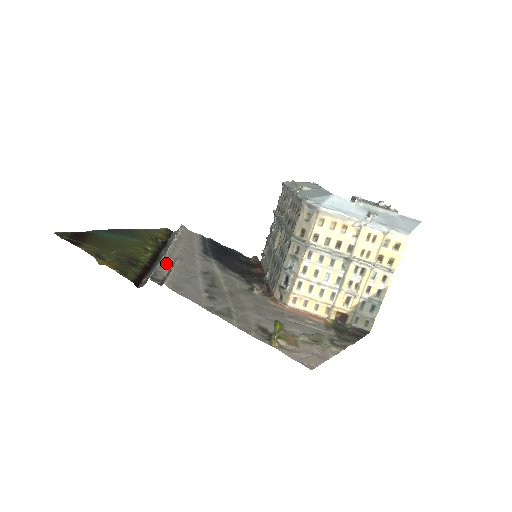
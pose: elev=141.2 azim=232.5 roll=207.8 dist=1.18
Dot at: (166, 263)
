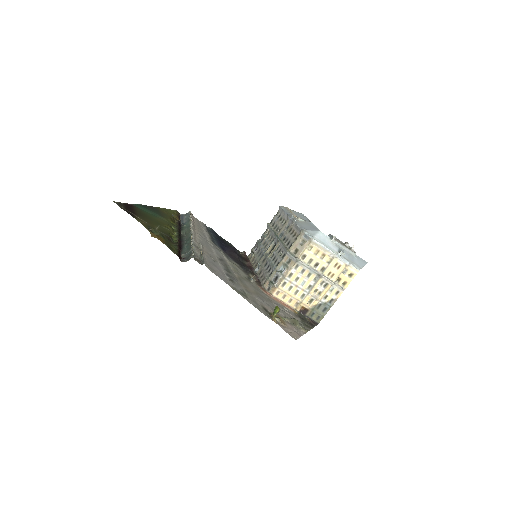
Dot at: (195, 246)
